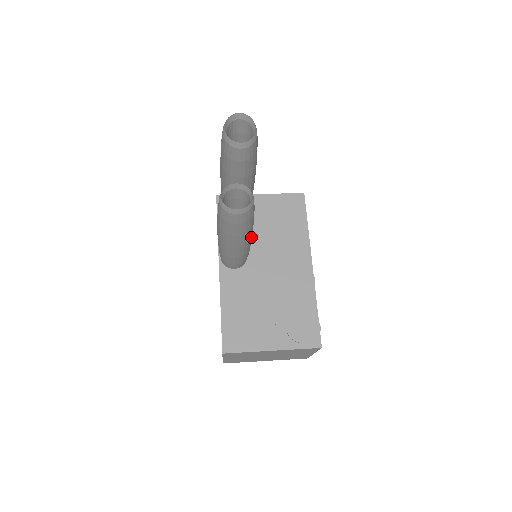
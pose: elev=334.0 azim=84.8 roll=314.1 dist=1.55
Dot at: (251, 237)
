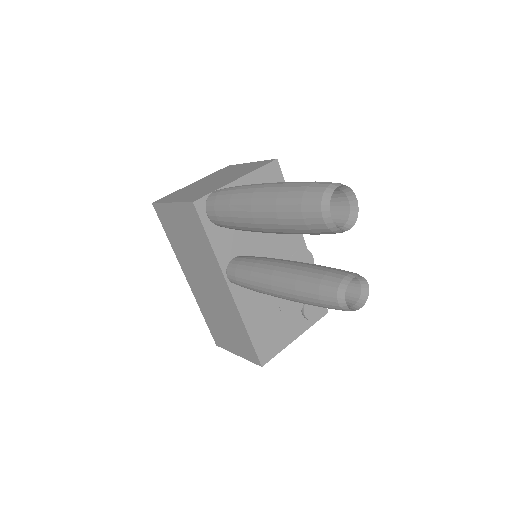
Dot at: occluded
